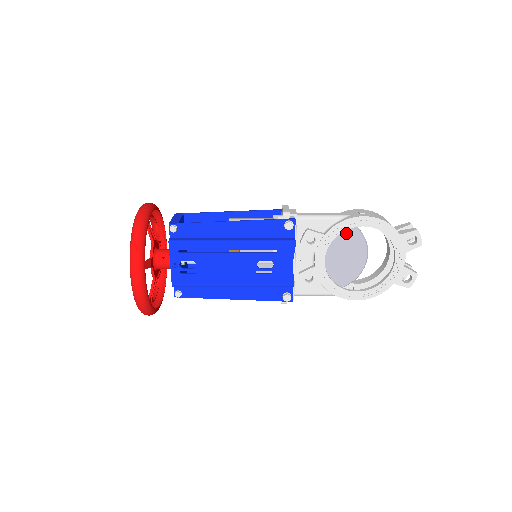
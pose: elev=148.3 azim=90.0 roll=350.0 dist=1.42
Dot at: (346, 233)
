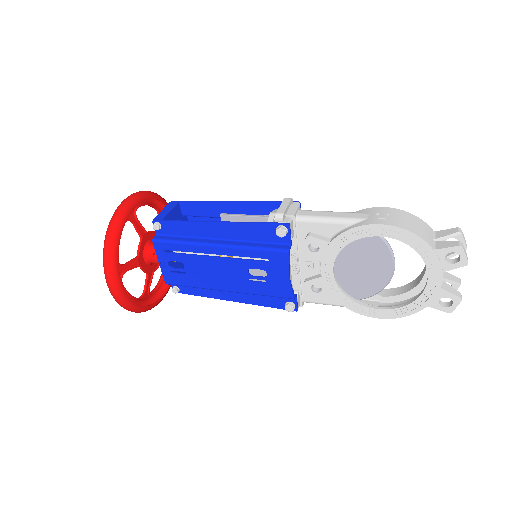
Dot at: (363, 239)
